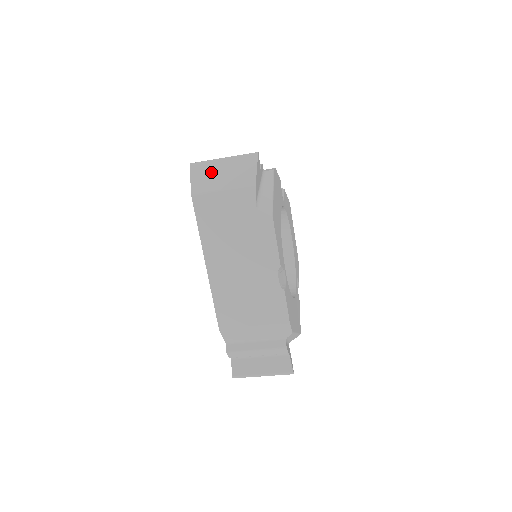
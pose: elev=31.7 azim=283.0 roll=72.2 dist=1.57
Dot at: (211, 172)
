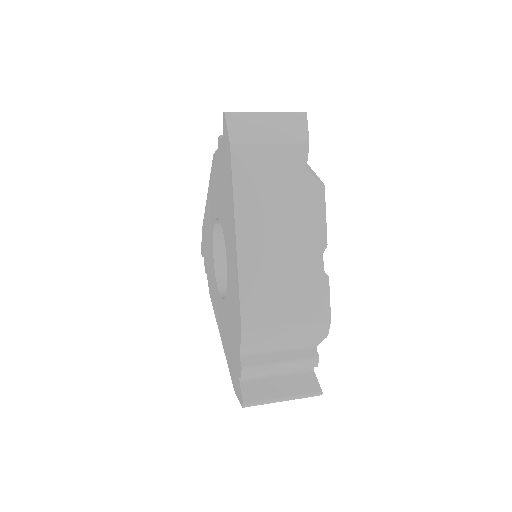
Dot at: occluded
